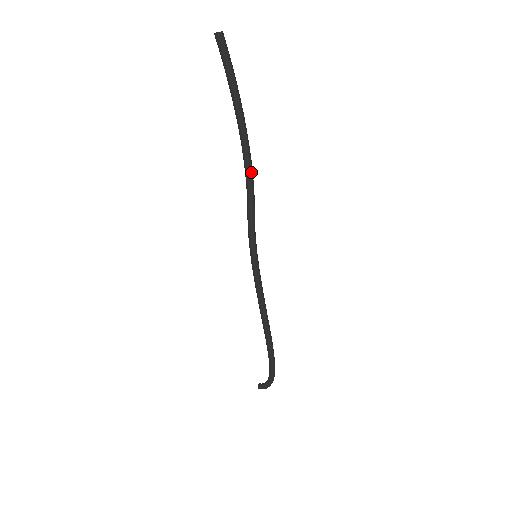
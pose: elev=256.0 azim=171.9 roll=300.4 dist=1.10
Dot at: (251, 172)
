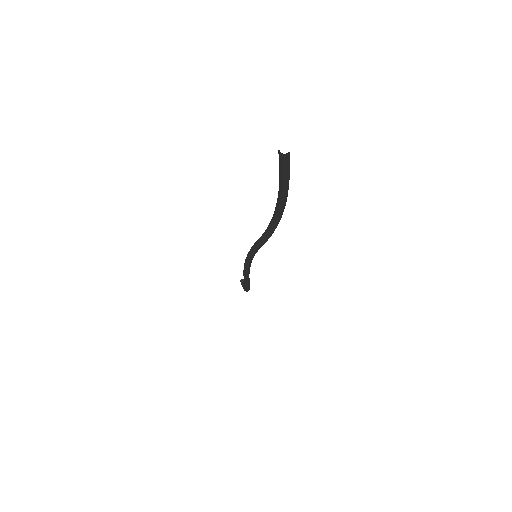
Dot at: (272, 229)
